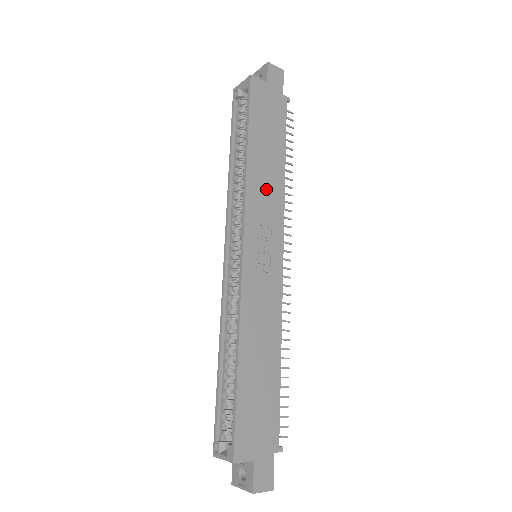
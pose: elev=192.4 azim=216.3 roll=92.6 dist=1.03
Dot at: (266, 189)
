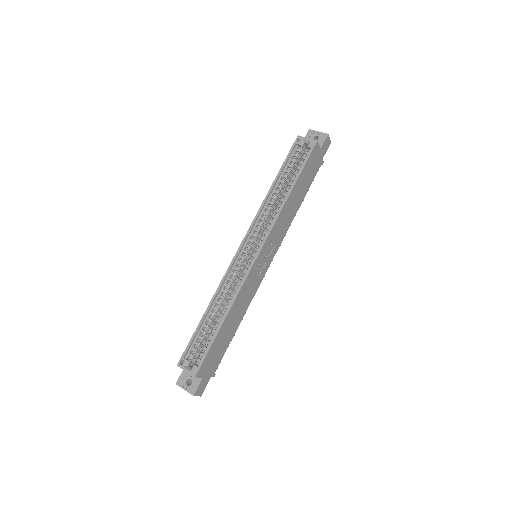
Dot at: (285, 220)
